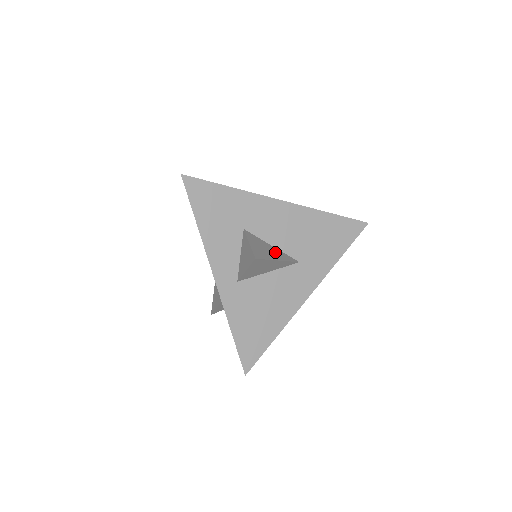
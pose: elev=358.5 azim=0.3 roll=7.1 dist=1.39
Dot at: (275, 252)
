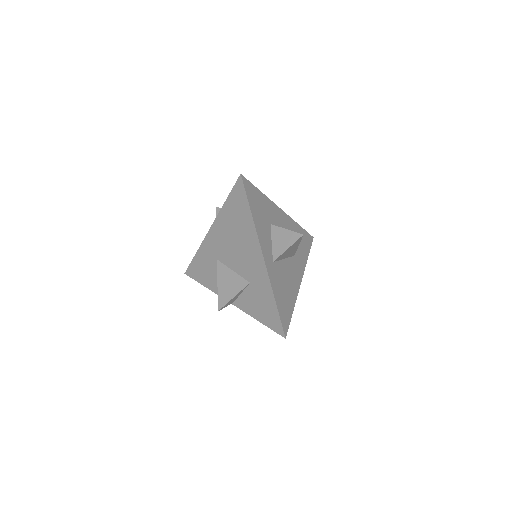
Dot at: occluded
